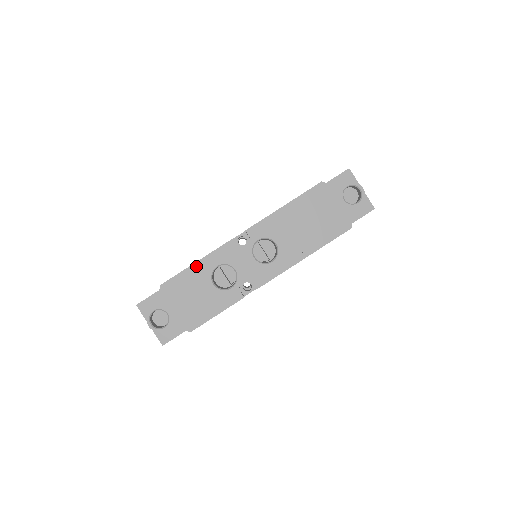
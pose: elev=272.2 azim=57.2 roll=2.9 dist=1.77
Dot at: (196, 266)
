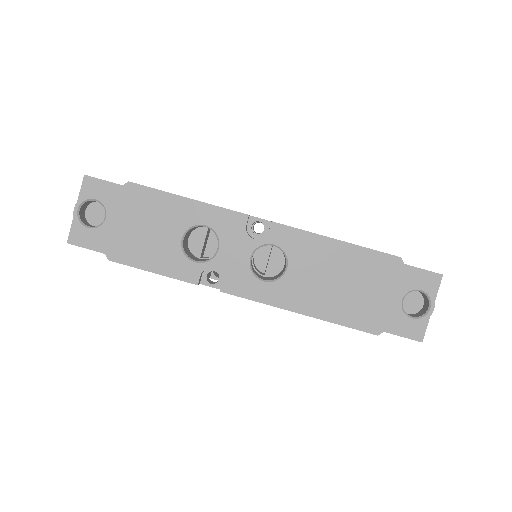
Dot at: (185, 202)
